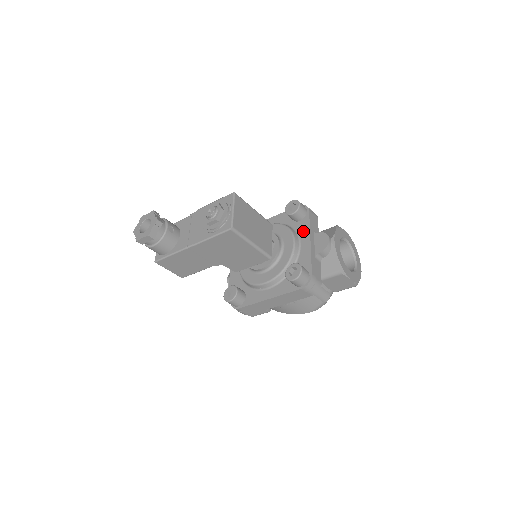
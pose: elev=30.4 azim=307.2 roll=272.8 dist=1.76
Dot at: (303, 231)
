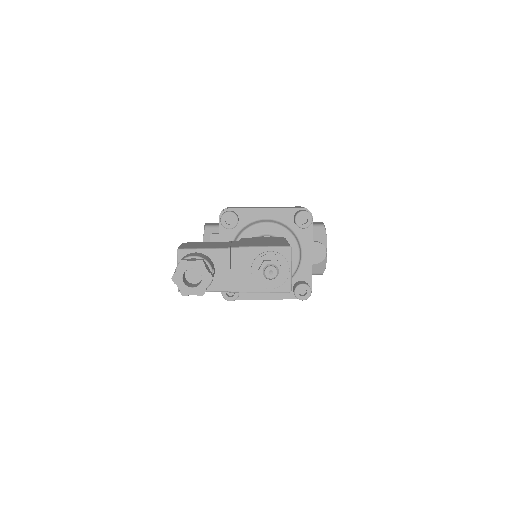
Dot at: (306, 241)
